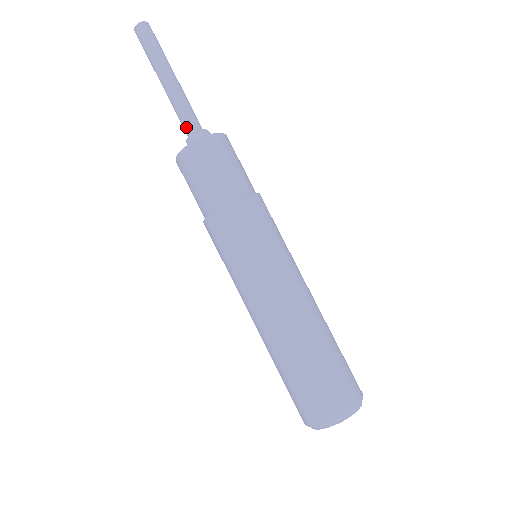
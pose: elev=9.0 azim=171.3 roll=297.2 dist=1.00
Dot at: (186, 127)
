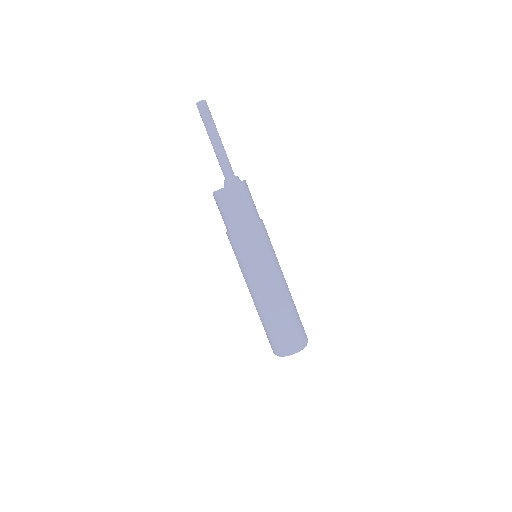
Dot at: (228, 172)
